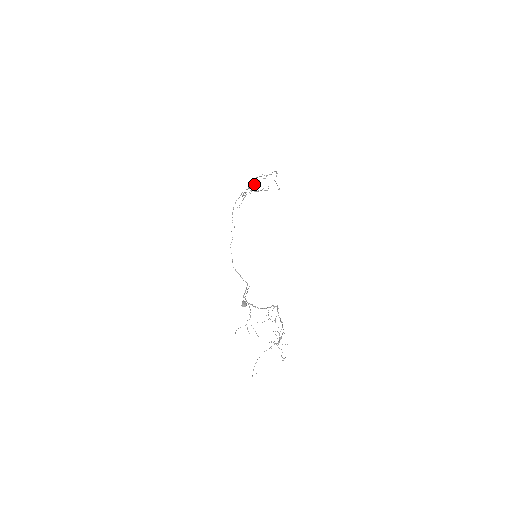
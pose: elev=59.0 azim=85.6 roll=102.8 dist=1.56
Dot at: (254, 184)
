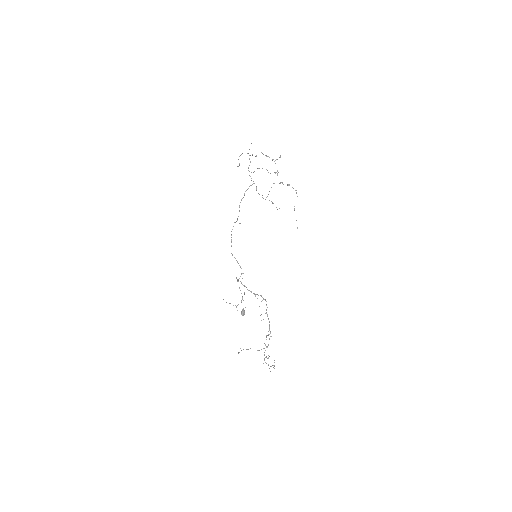
Dot at: occluded
